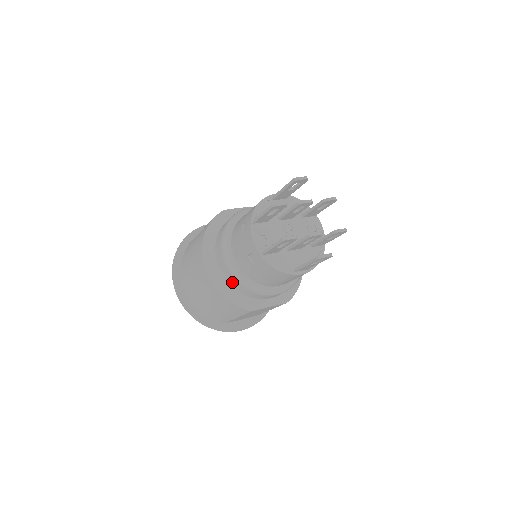
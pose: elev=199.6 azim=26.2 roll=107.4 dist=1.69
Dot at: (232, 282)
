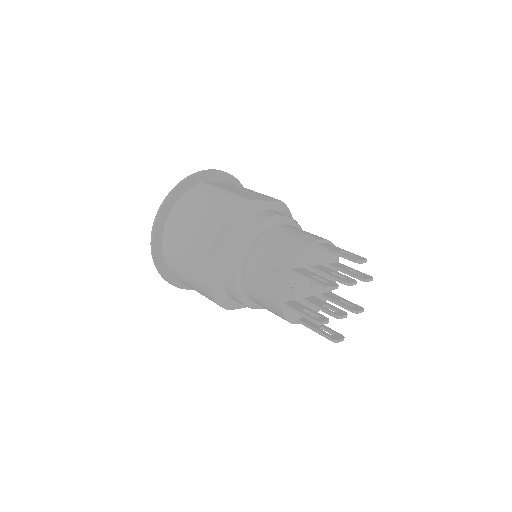
Dot at: (228, 288)
